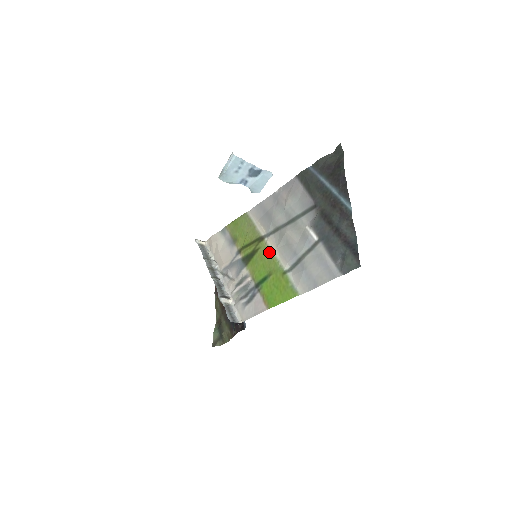
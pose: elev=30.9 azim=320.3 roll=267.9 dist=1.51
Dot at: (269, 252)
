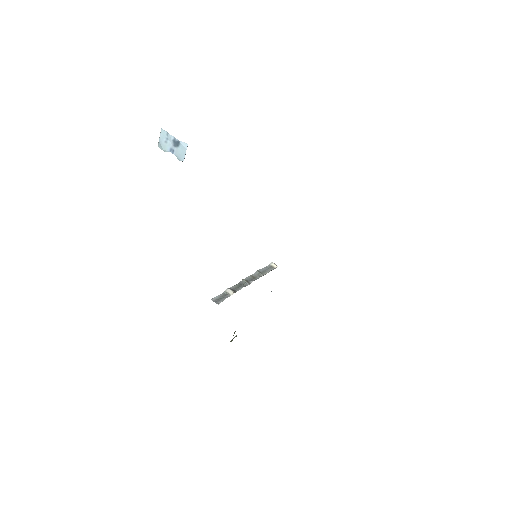
Dot at: occluded
